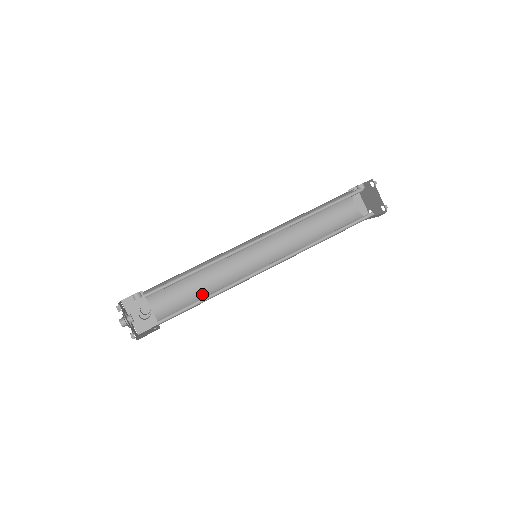
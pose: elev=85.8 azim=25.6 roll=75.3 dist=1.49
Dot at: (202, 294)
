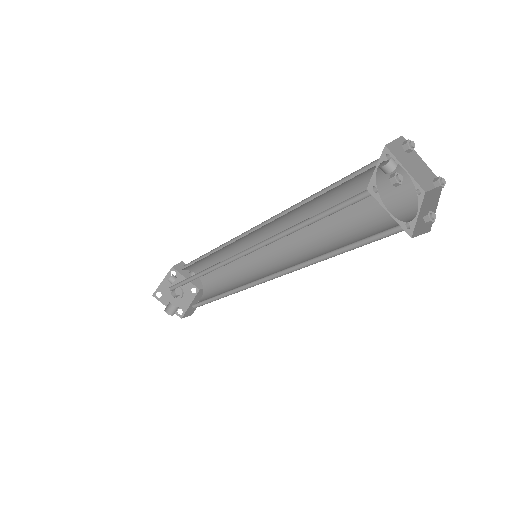
Dot at: (229, 272)
